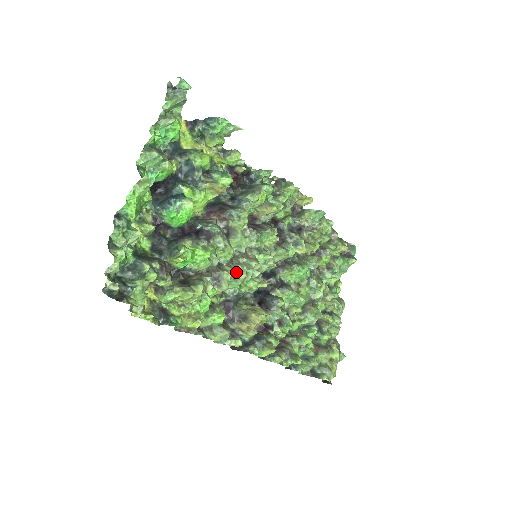
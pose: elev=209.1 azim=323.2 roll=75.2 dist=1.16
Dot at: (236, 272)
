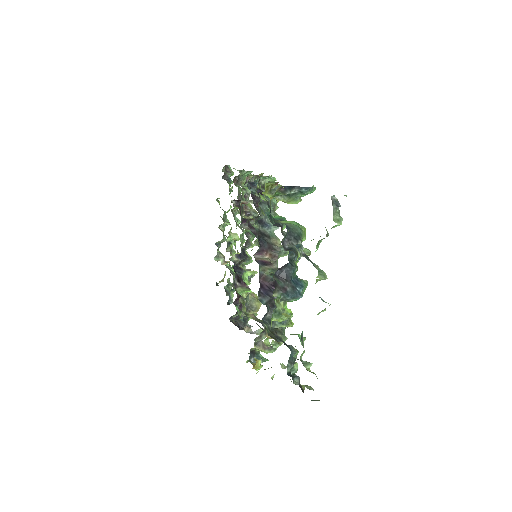
Dot at: occluded
